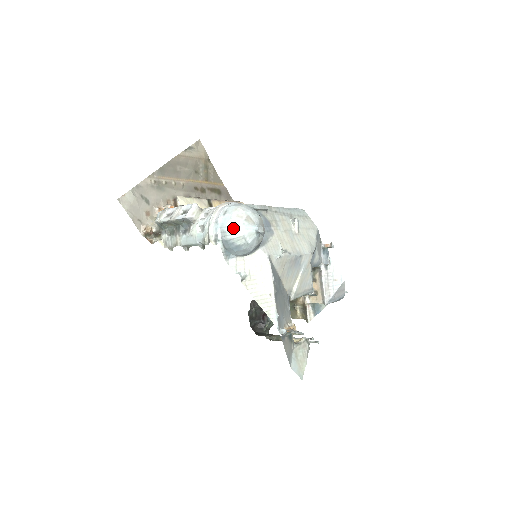
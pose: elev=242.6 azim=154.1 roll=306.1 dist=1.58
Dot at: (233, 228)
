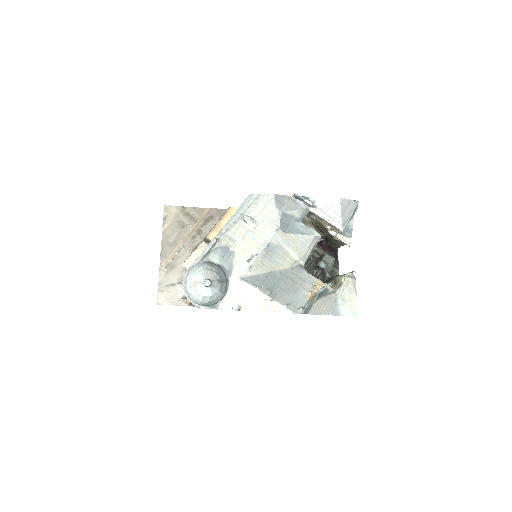
Dot at: (194, 298)
